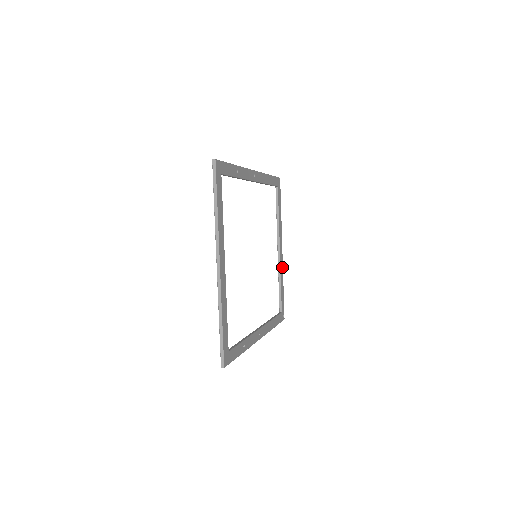
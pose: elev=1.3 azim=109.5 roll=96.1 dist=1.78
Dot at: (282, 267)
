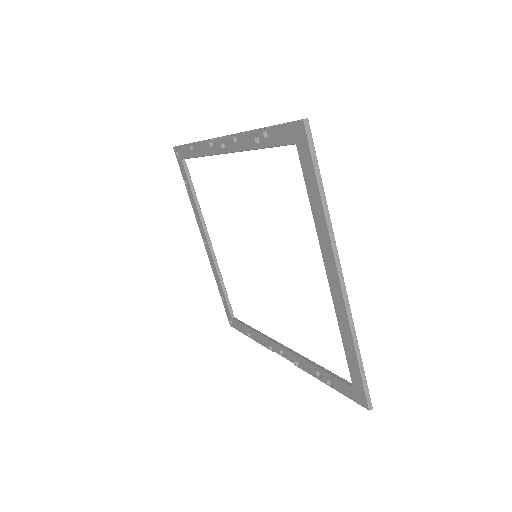
Dot at: occluded
